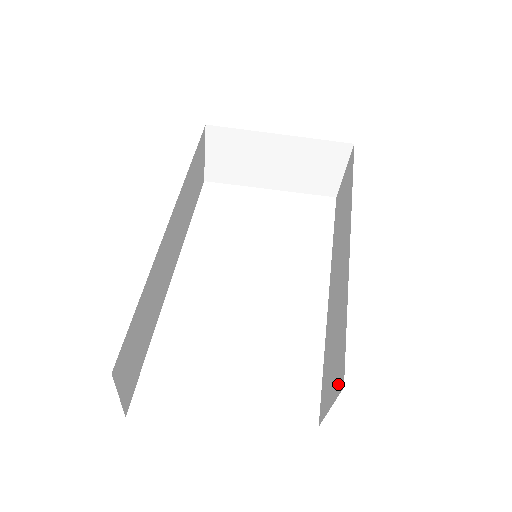
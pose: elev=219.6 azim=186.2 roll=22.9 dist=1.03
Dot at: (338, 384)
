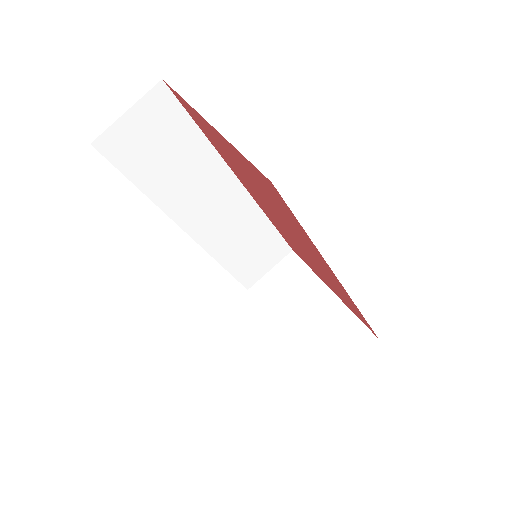
Dot at: occluded
